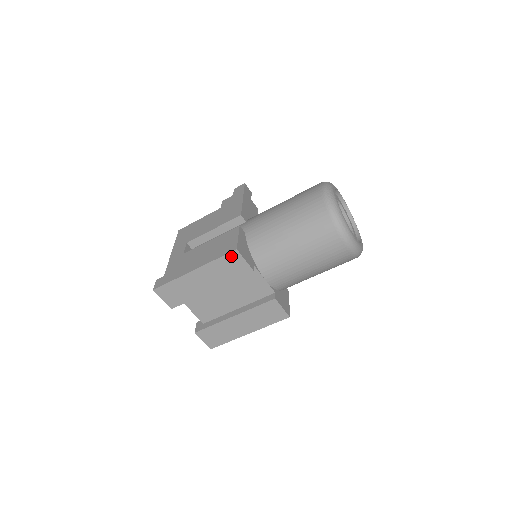
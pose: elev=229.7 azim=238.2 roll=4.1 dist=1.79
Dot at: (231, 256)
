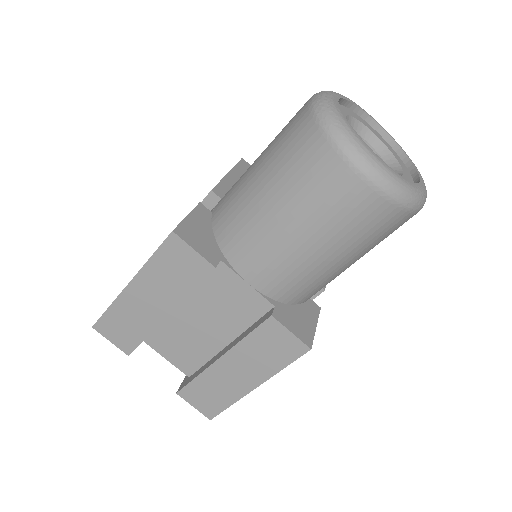
Dot at: (170, 246)
